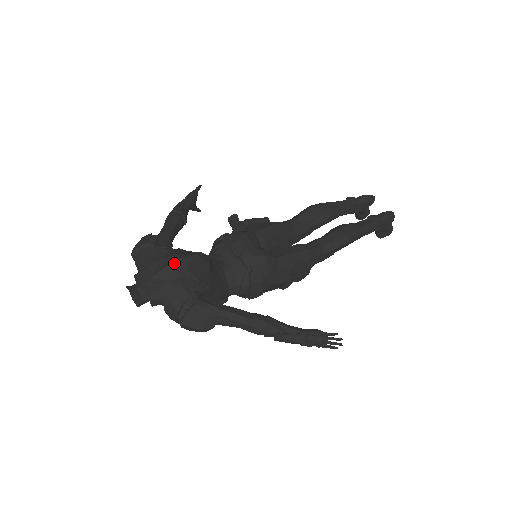
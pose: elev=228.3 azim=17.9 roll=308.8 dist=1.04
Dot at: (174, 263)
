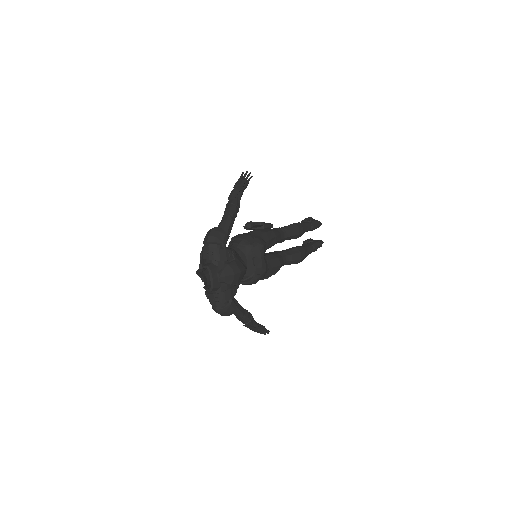
Dot at: (235, 275)
